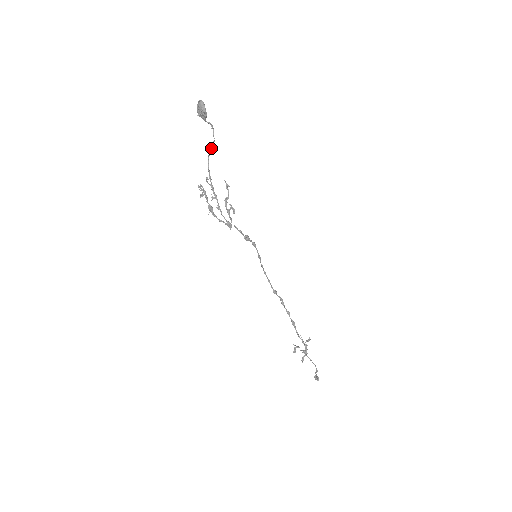
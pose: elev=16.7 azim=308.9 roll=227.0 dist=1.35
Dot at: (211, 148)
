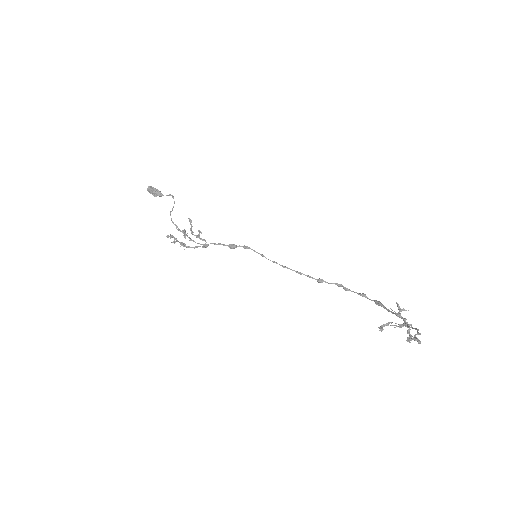
Dot at: (172, 208)
